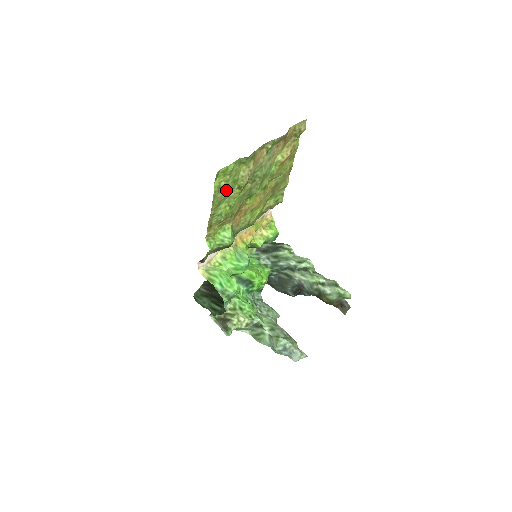
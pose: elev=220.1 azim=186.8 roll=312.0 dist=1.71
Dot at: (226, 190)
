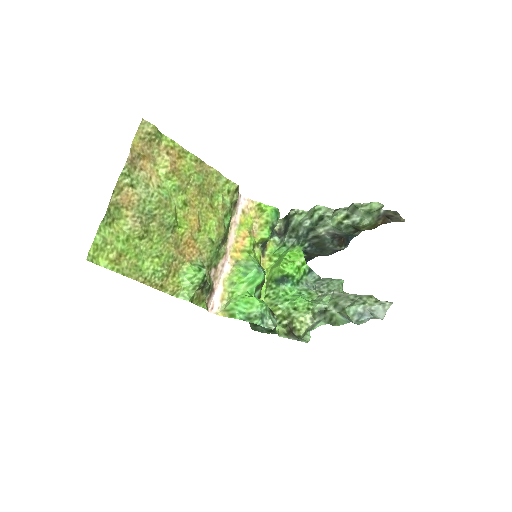
Dot at: (127, 254)
